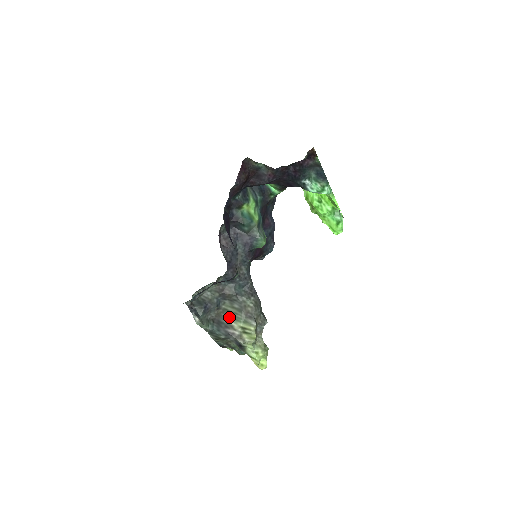
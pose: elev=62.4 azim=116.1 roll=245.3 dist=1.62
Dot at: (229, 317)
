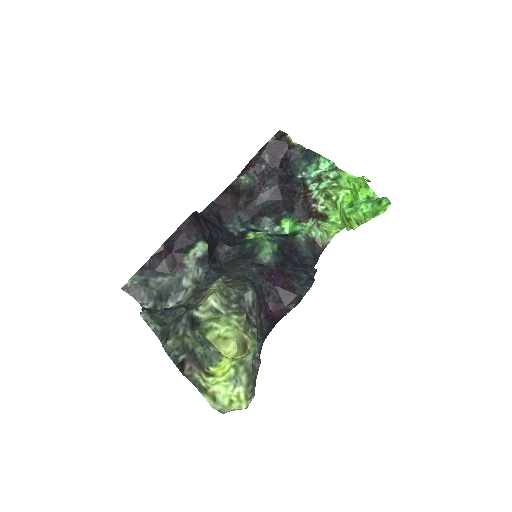
Dot at: occluded
